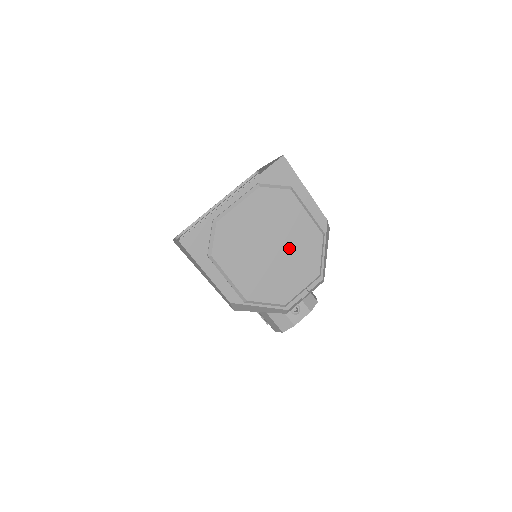
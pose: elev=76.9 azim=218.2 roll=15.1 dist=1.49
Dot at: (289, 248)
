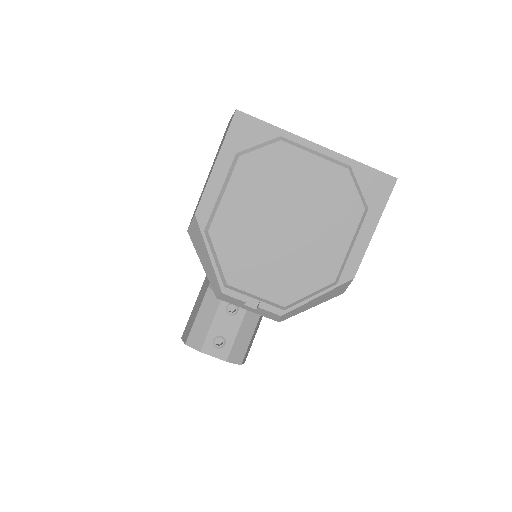
Dot at: (297, 248)
